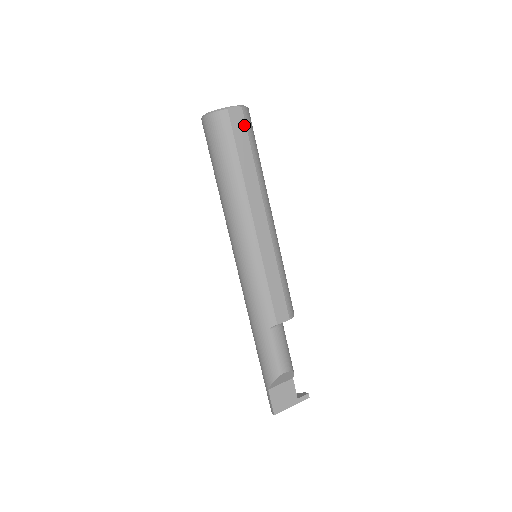
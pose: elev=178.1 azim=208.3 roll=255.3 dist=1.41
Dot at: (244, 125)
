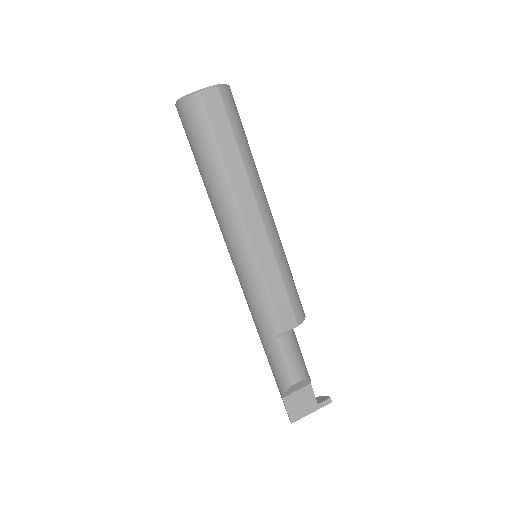
Dot at: (222, 109)
